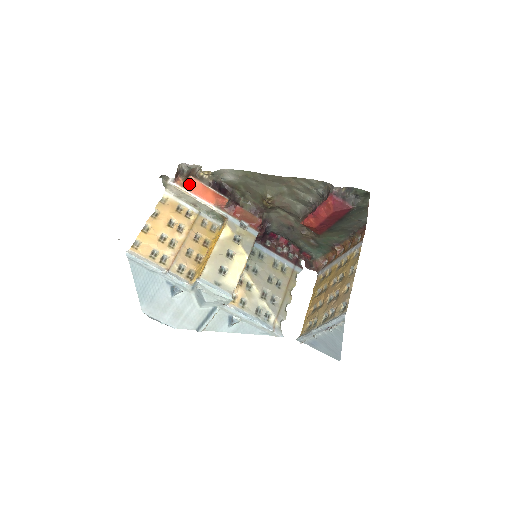
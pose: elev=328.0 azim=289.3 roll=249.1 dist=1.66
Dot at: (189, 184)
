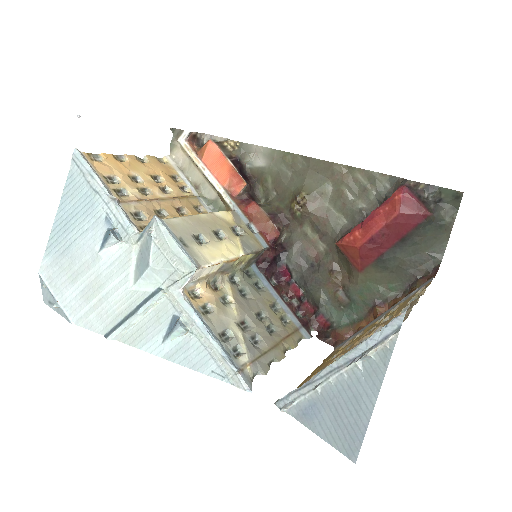
Dot at: (204, 150)
